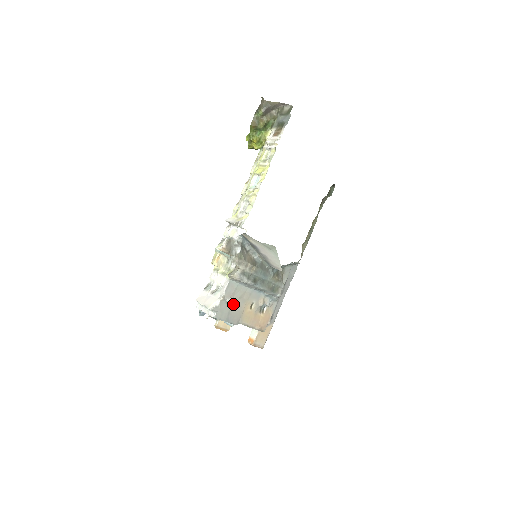
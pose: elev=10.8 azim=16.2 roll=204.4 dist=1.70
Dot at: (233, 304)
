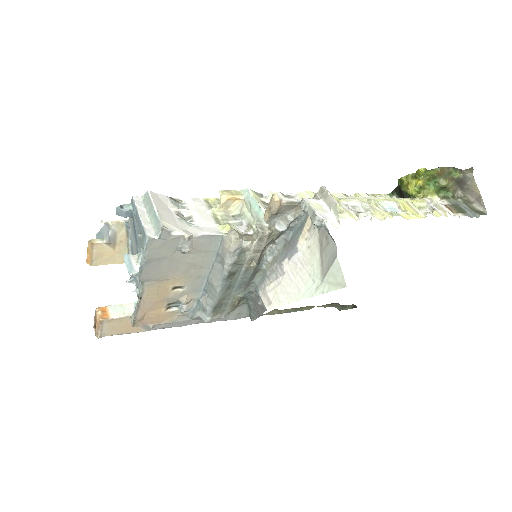
Dot at: (178, 258)
